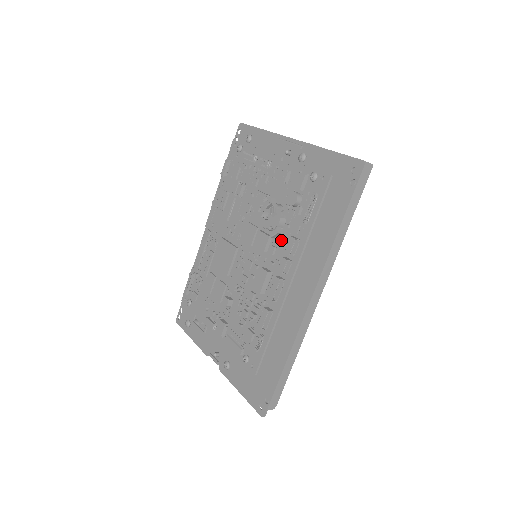
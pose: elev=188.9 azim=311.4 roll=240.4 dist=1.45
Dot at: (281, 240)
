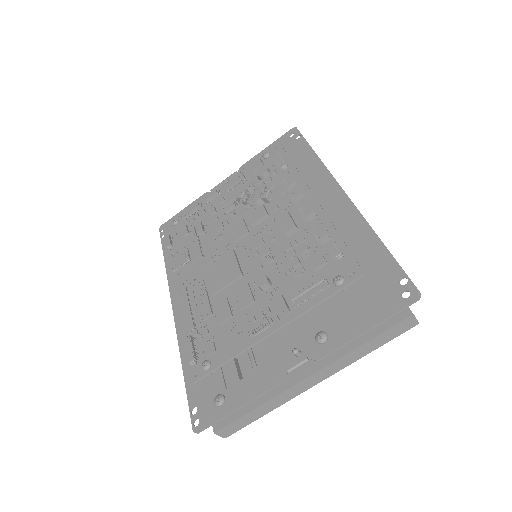
Dot at: (276, 197)
